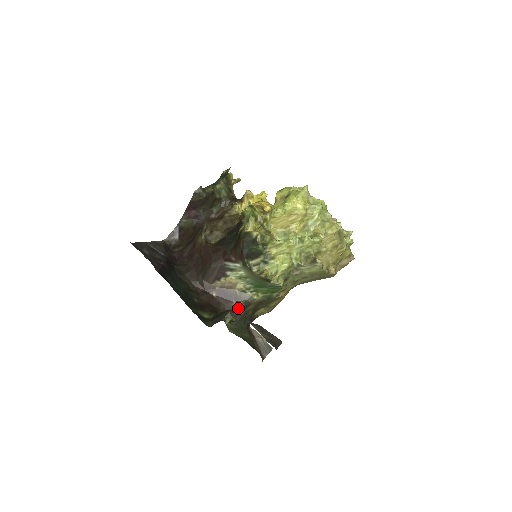
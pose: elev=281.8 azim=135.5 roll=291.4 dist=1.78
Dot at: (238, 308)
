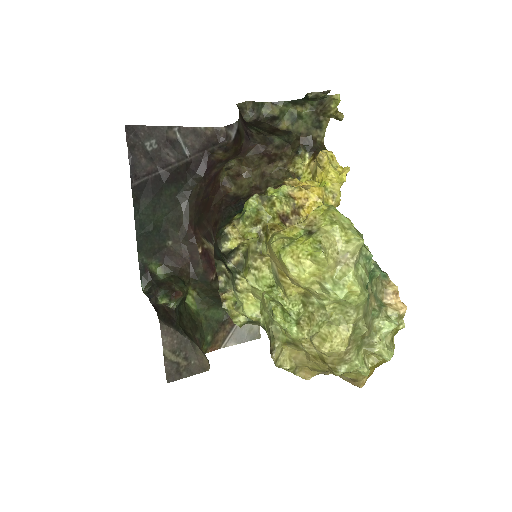
Dot at: (214, 286)
